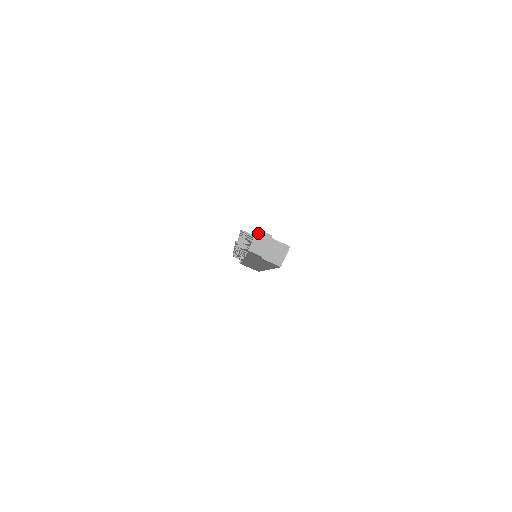
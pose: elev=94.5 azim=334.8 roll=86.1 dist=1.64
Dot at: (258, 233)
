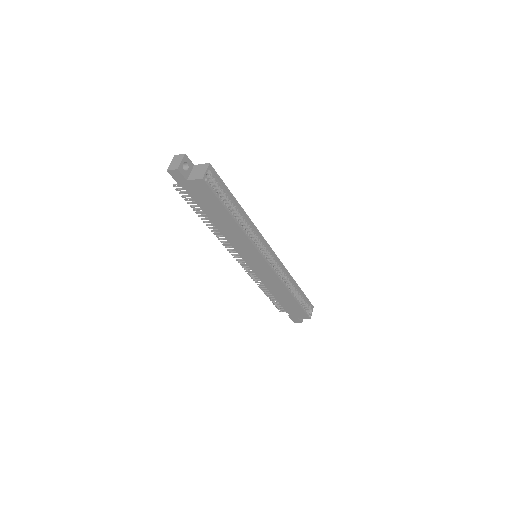
Dot at: (174, 158)
